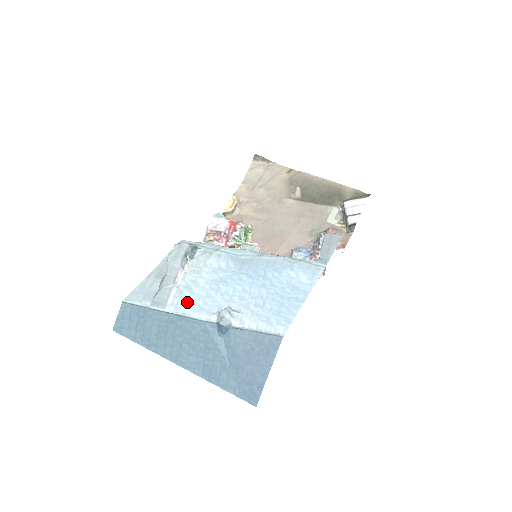
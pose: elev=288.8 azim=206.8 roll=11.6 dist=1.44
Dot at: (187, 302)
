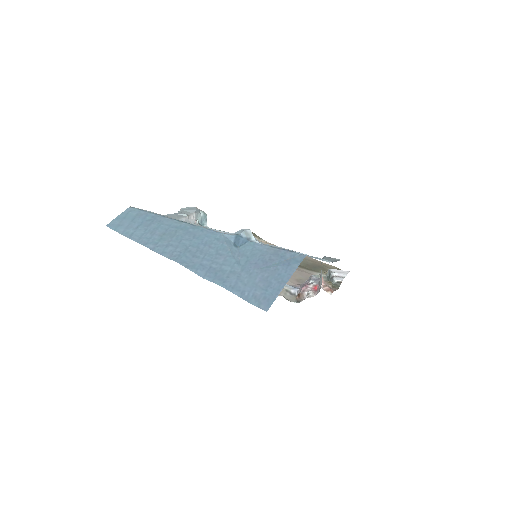
Dot at: occluded
